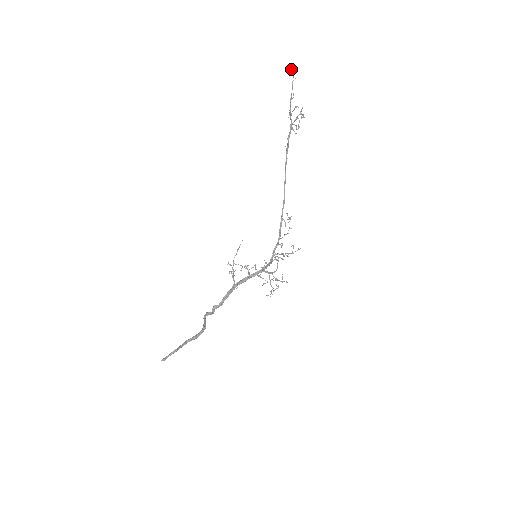
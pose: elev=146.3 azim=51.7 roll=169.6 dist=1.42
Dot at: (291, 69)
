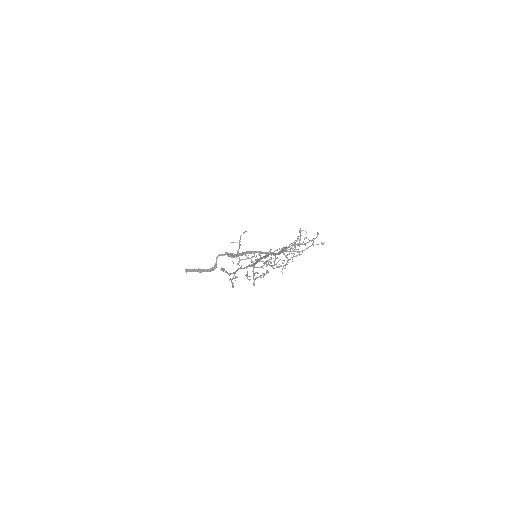
Dot at: (221, 269)
